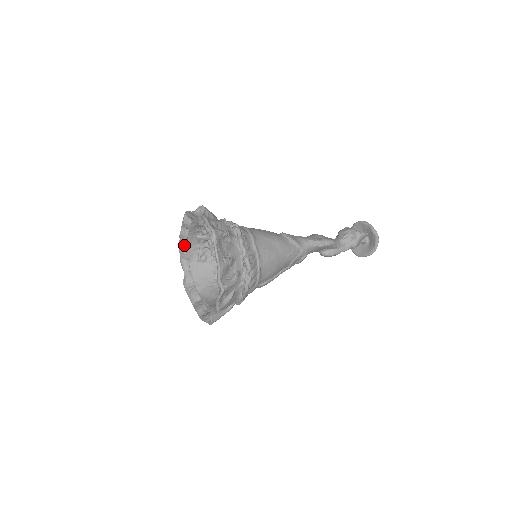
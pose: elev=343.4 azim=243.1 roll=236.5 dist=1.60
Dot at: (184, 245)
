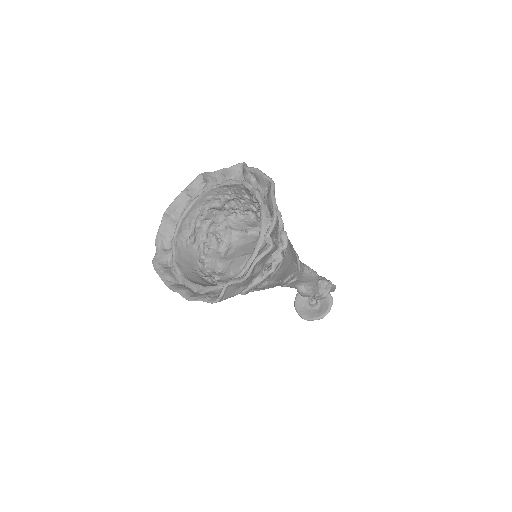
Dot at: (171, 217)
